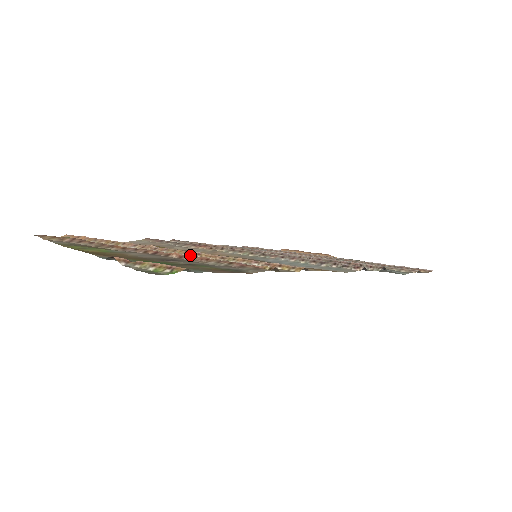
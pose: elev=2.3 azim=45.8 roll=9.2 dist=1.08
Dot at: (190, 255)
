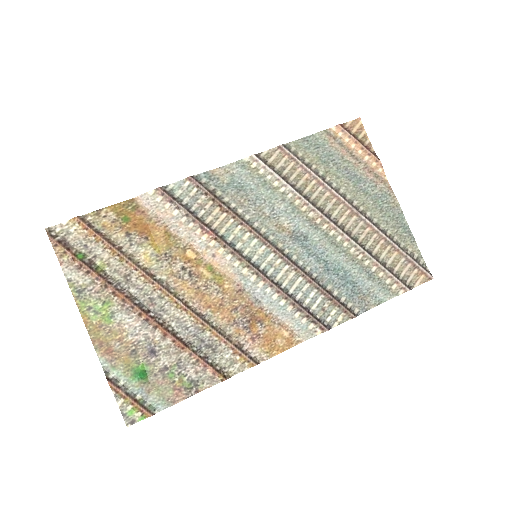
Dot at: (179, 308)
